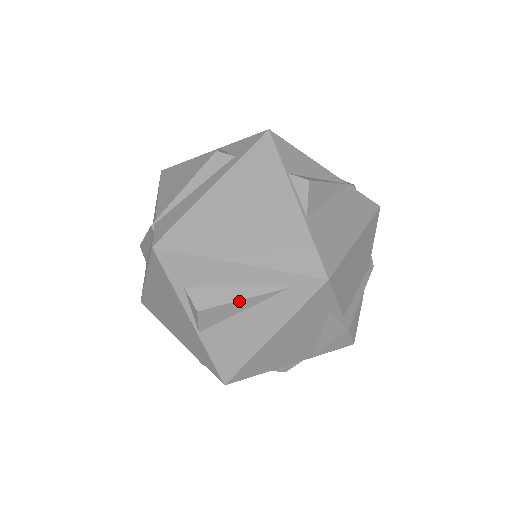
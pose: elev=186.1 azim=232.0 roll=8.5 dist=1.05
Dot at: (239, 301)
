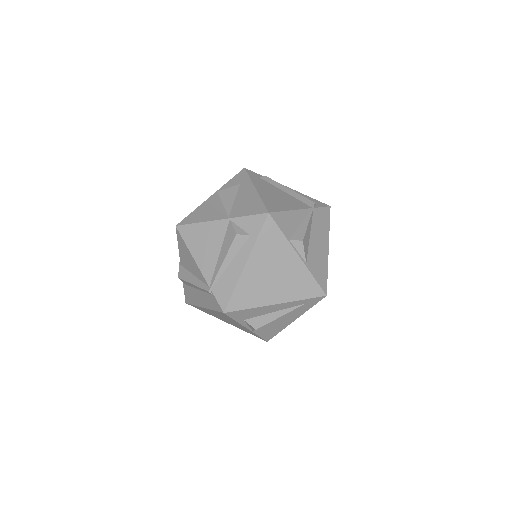
Dot at: occluded
